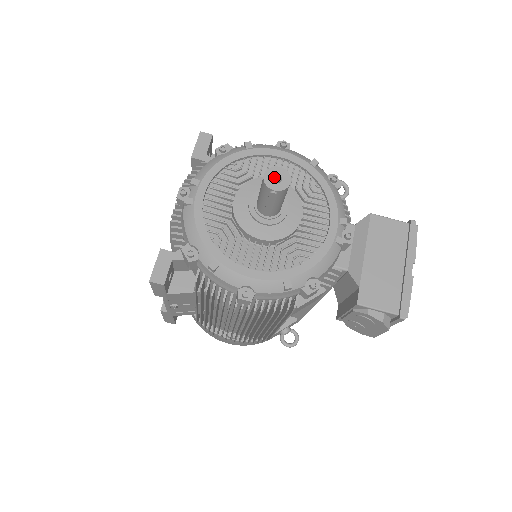
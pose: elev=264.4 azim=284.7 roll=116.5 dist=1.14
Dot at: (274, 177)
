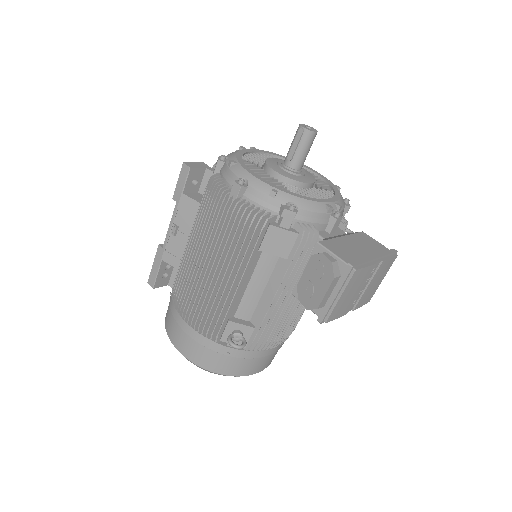
Dot at: occluded
